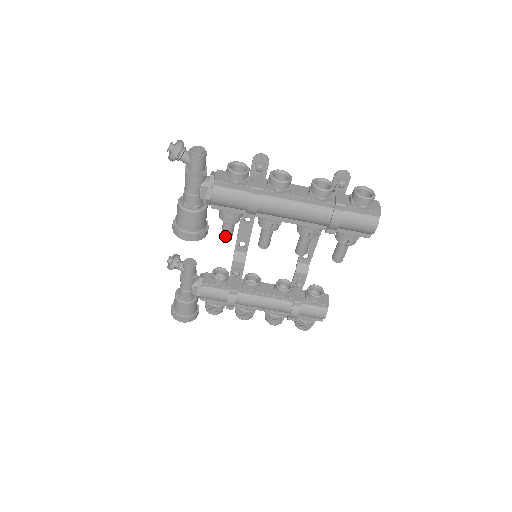
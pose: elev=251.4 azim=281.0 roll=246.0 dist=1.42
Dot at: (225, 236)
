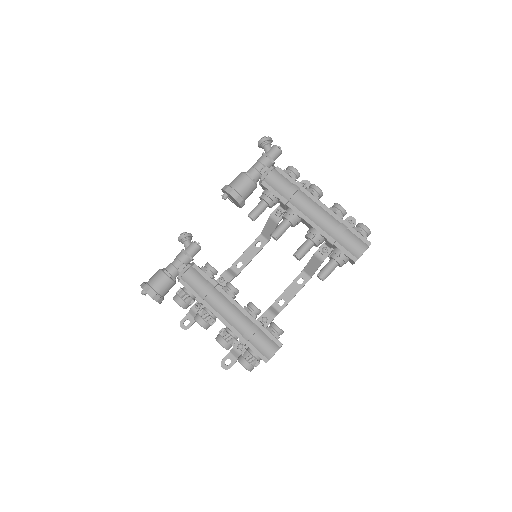
Dot at: (254, 212)
